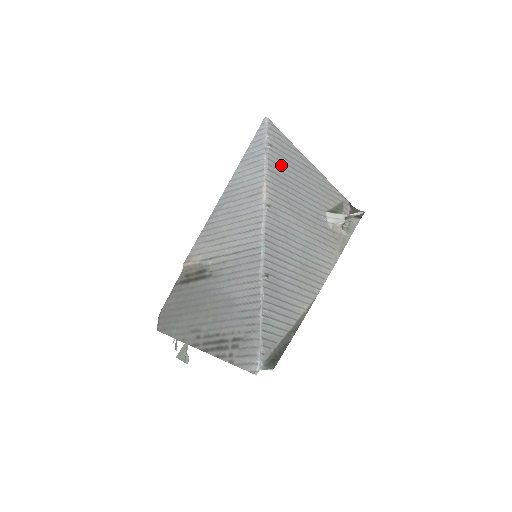
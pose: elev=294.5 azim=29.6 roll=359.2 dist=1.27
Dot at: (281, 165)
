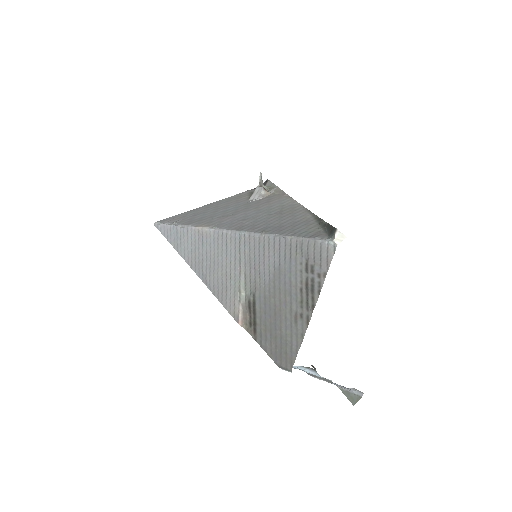
Dot at: (193, 219)
